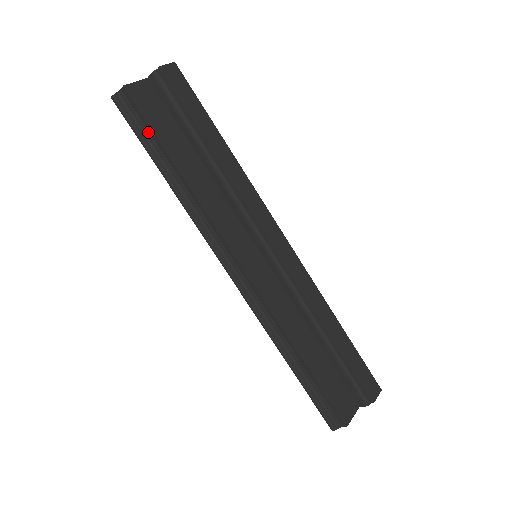
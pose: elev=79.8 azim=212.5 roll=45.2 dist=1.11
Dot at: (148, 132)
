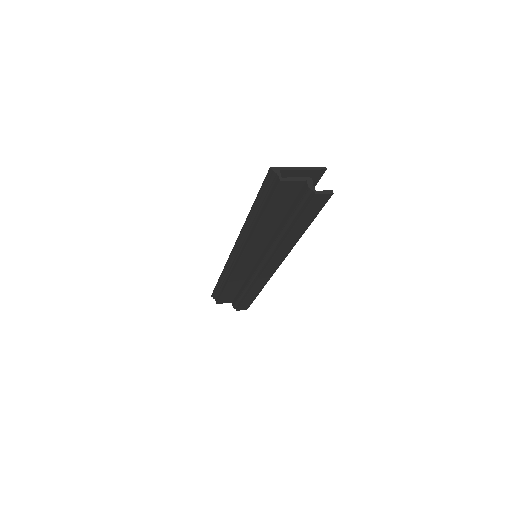
Dot at: (267, 198)
